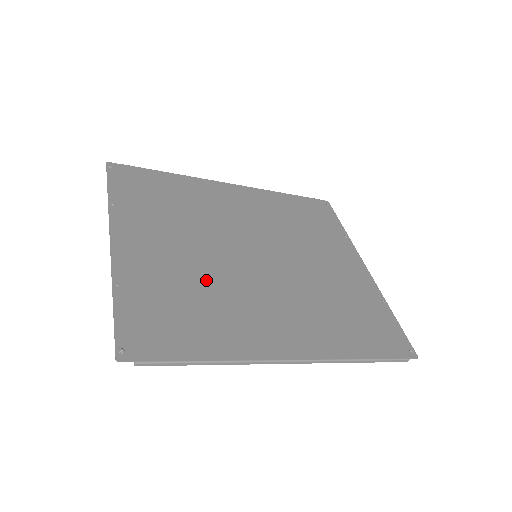
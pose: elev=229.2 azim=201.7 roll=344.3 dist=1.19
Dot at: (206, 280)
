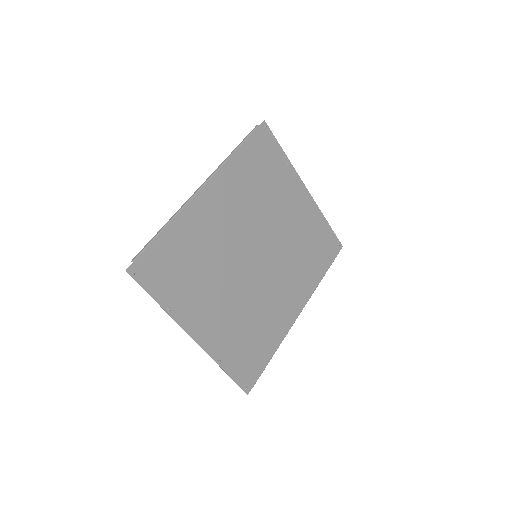
Dot at: (247, 309)
